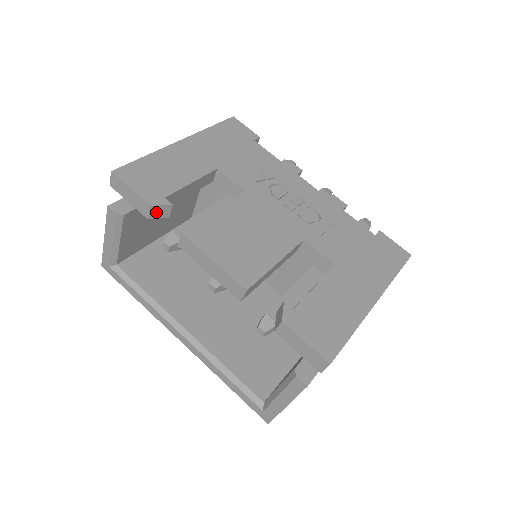
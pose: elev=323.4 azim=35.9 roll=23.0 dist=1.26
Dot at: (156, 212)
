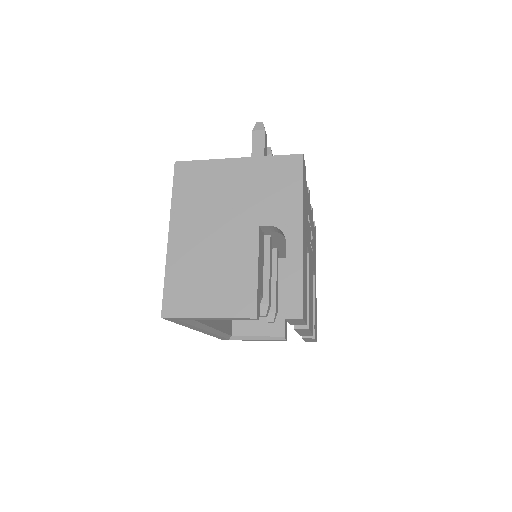
Dot at: occluded
